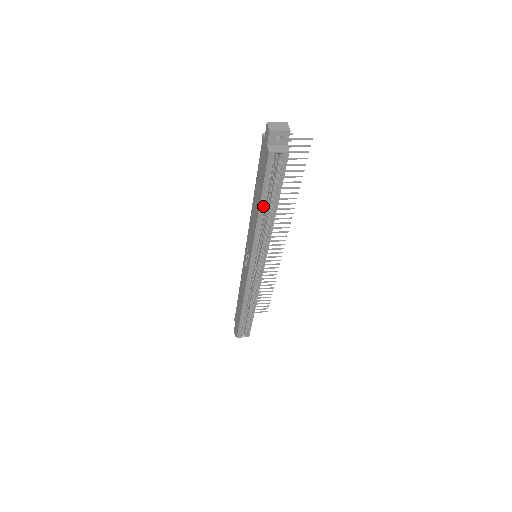
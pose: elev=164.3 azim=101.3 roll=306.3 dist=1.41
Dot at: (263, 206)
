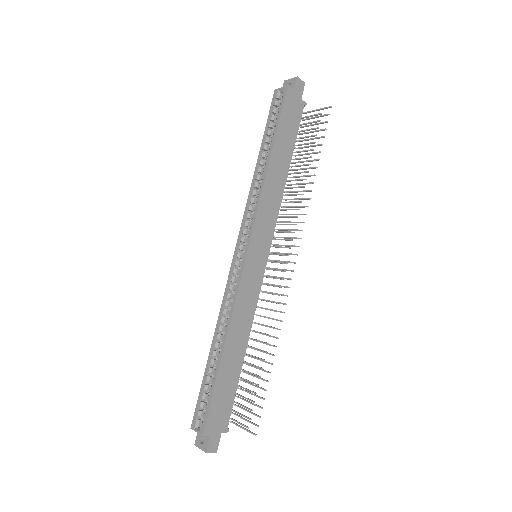
Dot at: (263, 153)
